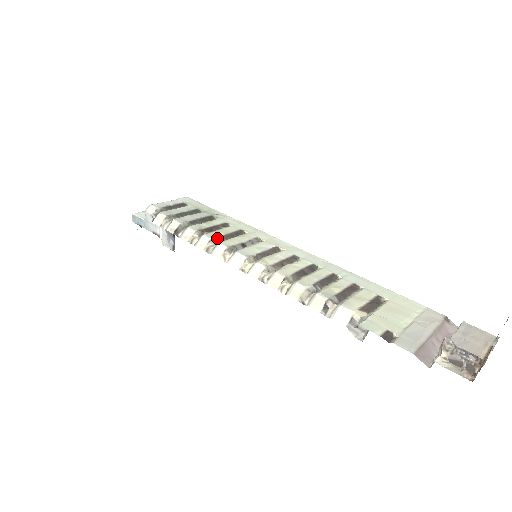
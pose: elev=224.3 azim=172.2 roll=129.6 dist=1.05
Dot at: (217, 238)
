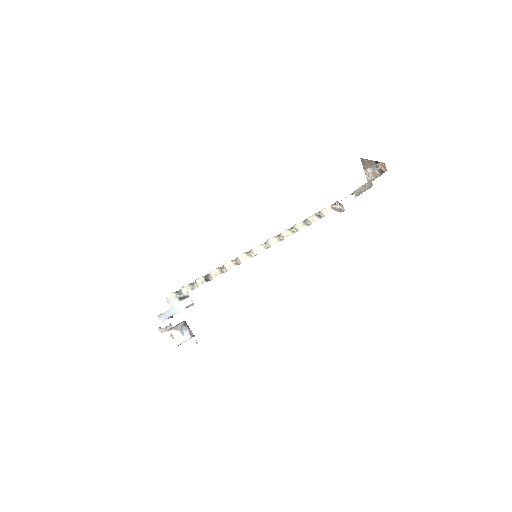
Dot at: occluded
